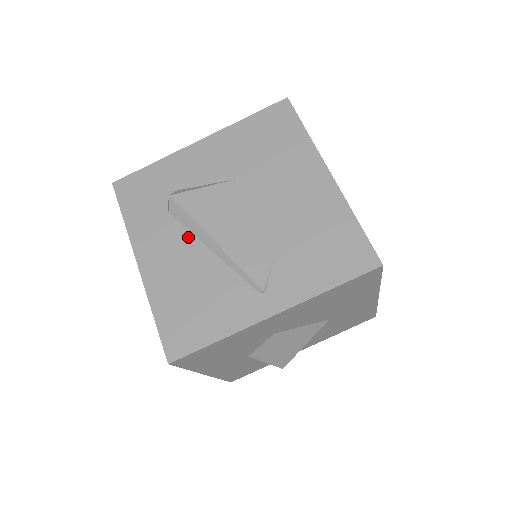
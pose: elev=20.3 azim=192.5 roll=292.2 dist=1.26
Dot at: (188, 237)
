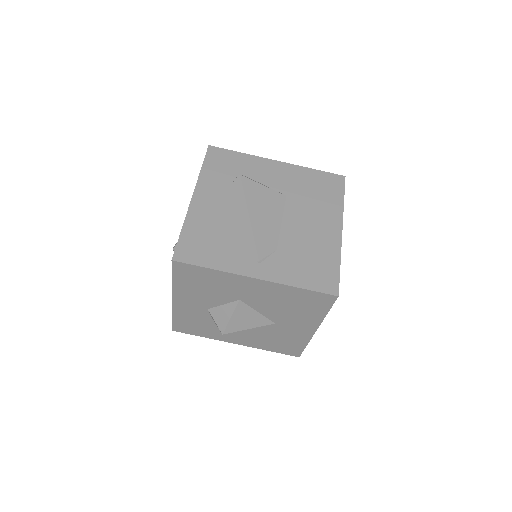
Dot at: (234, 204)
